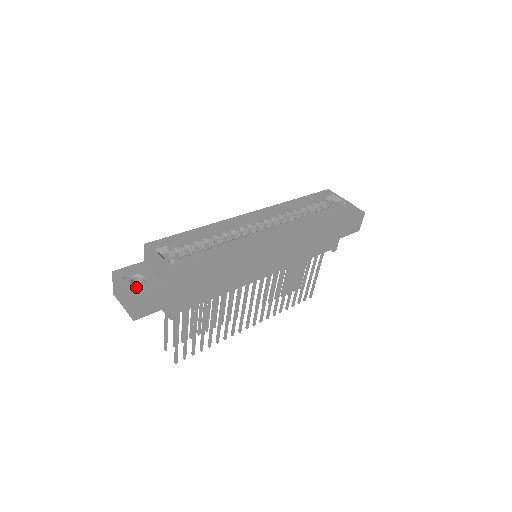
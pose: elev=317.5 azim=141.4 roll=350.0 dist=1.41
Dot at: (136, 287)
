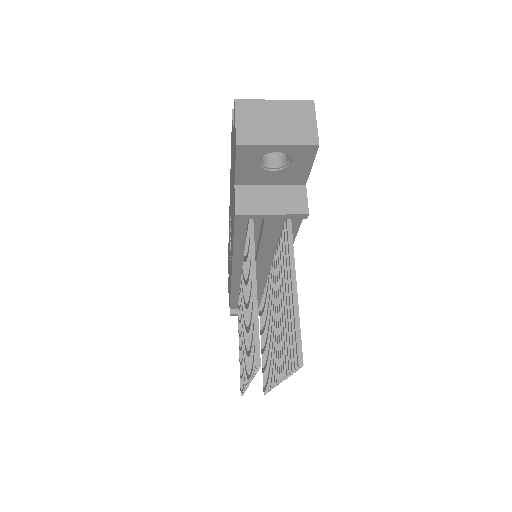
Dot at: occluded
